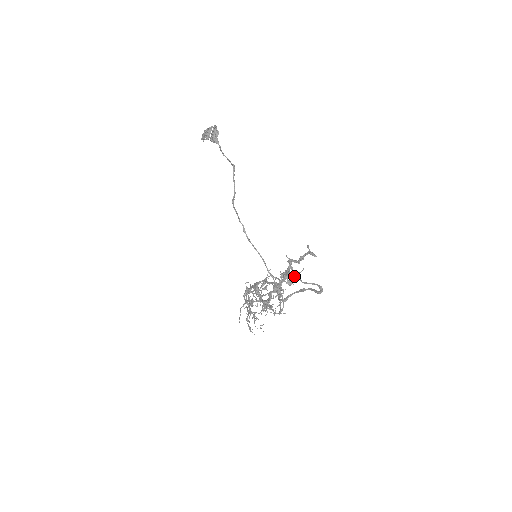
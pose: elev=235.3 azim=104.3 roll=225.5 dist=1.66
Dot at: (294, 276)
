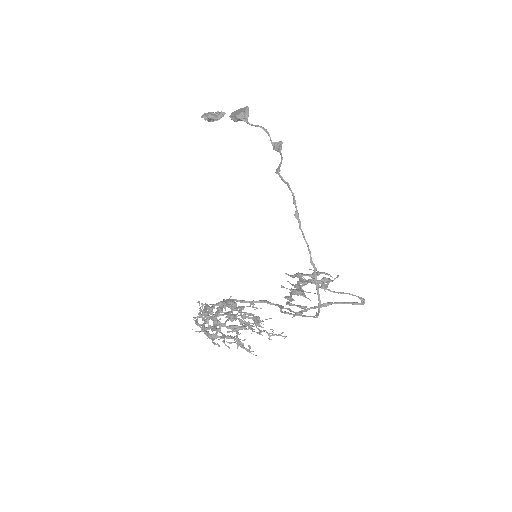
Dot at: (329, 280)
